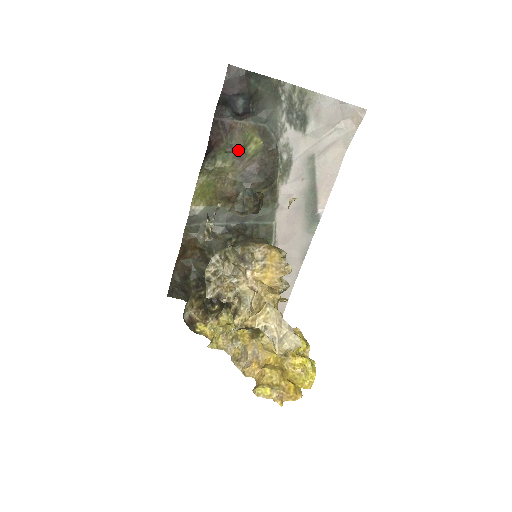
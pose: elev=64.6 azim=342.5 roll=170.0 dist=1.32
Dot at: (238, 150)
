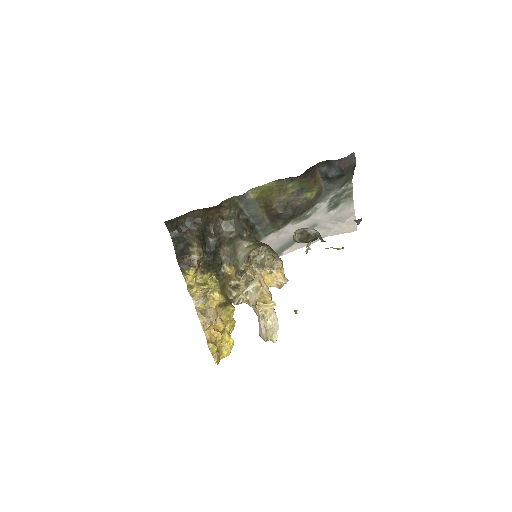
Dot at: (303, 189)
